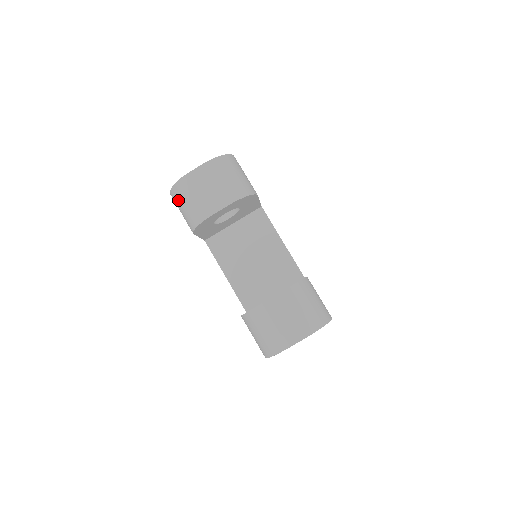
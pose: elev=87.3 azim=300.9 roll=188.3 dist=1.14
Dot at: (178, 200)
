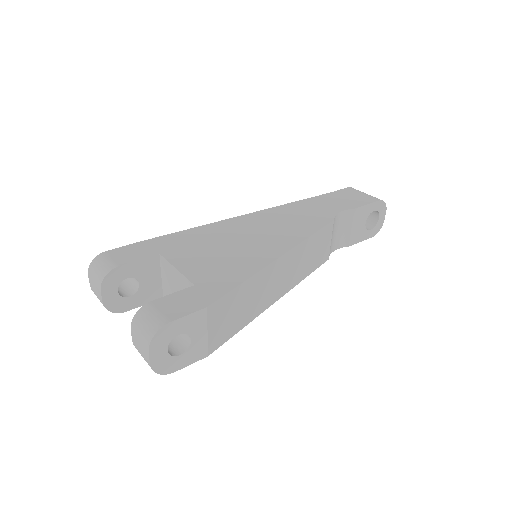
Dot at: occluded
